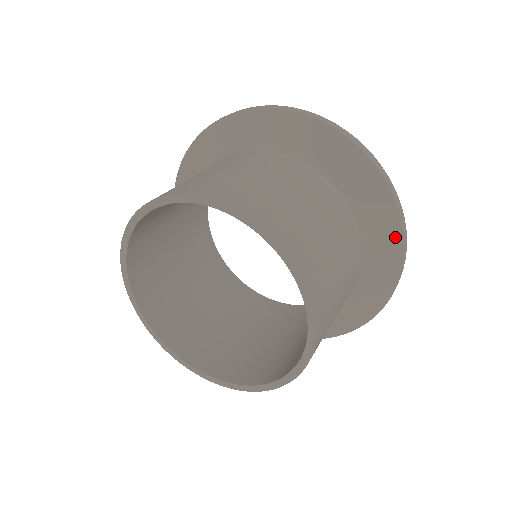
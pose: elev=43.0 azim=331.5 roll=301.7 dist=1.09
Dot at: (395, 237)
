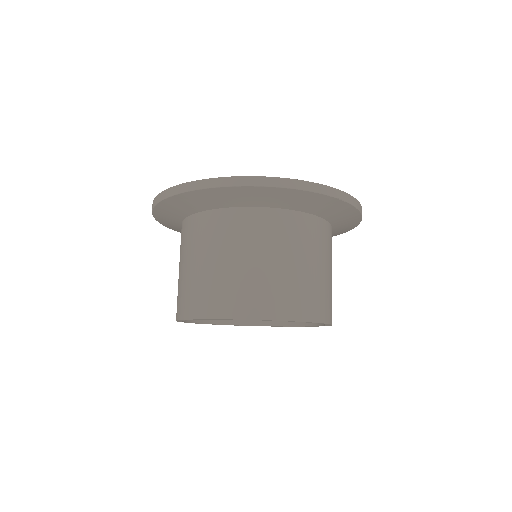
Dot at: occluded
